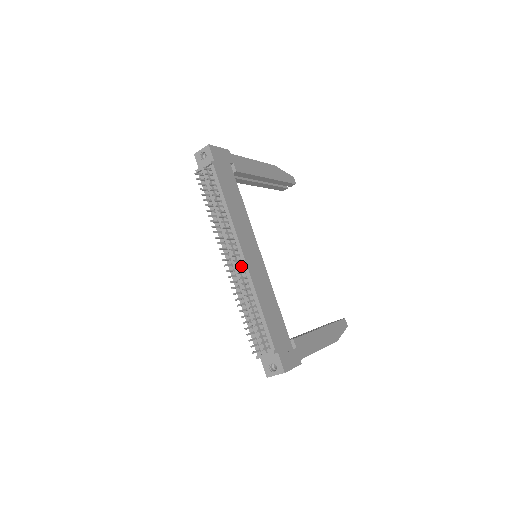
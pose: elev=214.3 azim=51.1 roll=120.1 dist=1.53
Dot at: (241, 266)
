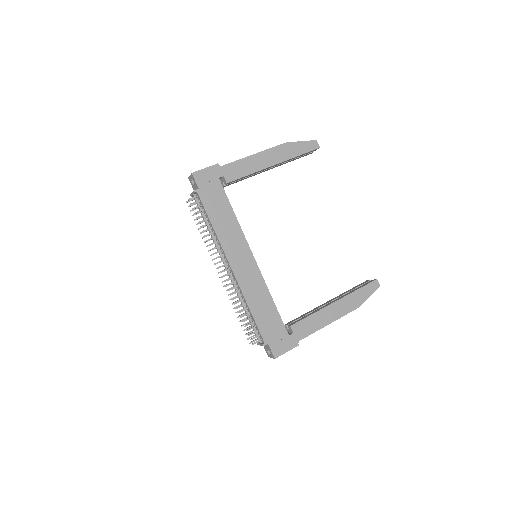
Dot at: (231, 278)
